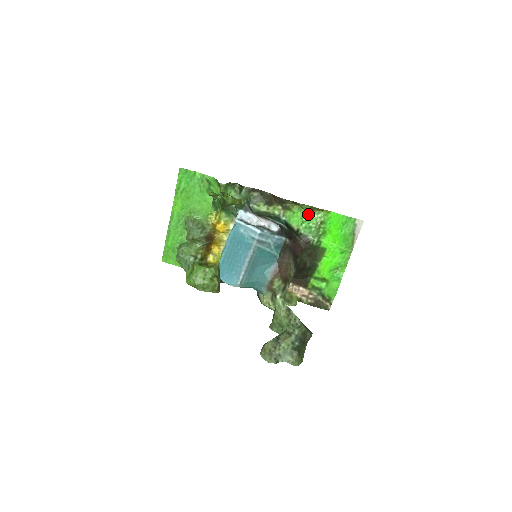
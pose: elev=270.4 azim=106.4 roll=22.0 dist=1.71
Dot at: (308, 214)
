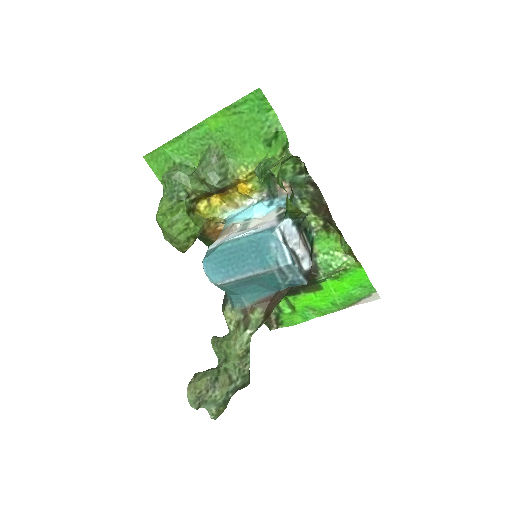
Dot at: (340, 251)
